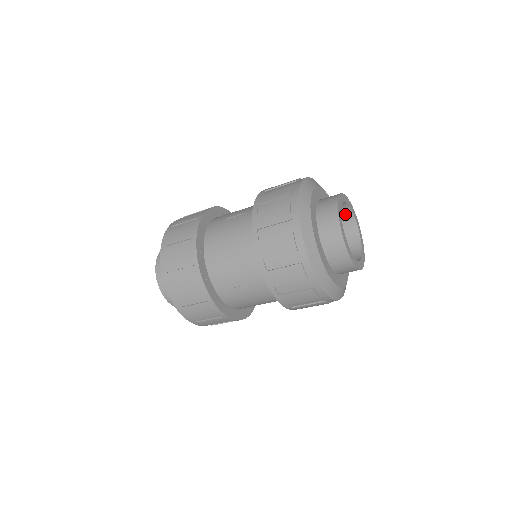
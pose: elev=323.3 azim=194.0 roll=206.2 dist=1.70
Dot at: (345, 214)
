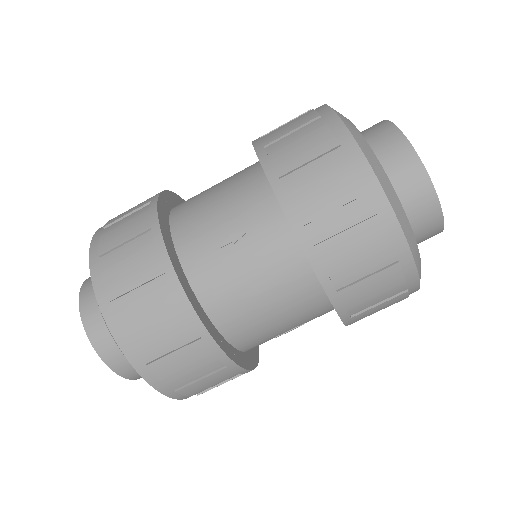
Dot at: occluded
